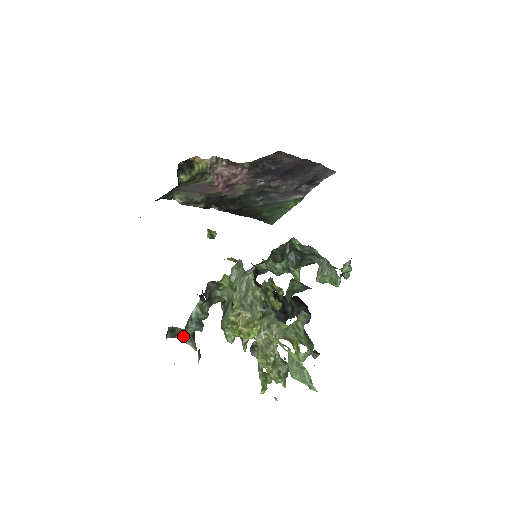
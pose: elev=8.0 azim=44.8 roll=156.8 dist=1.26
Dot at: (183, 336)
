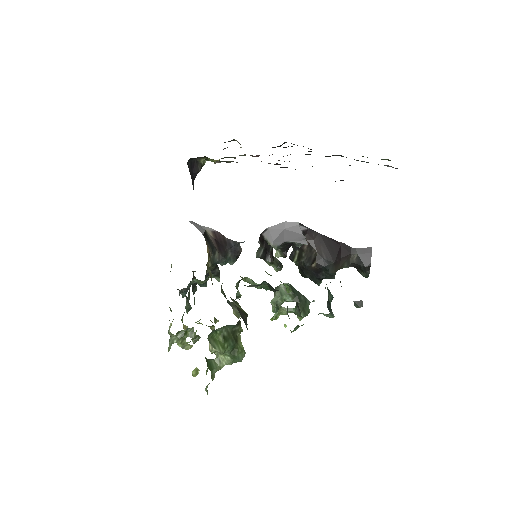
Dot at: occluded
